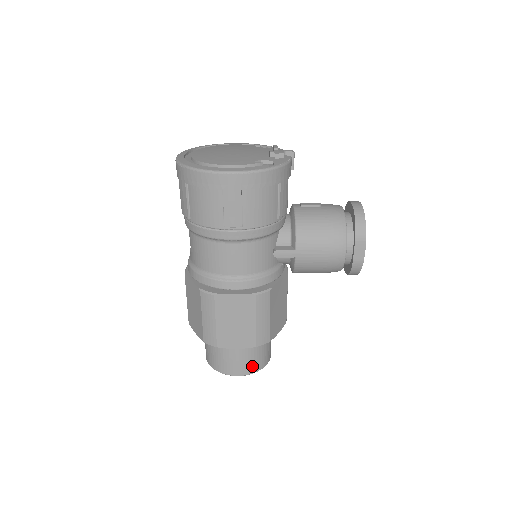
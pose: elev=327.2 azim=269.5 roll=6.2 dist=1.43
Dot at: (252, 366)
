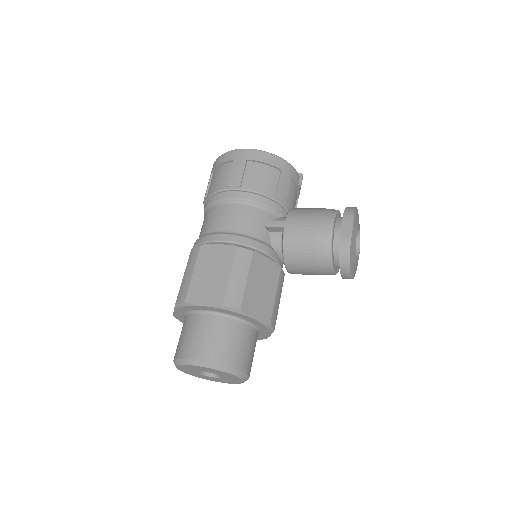
Dot at: (216, 352)
